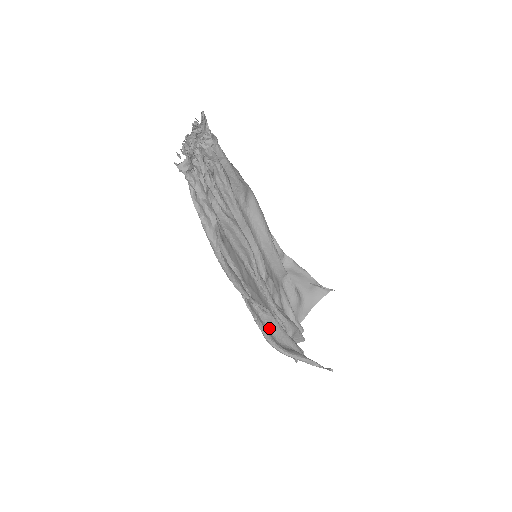
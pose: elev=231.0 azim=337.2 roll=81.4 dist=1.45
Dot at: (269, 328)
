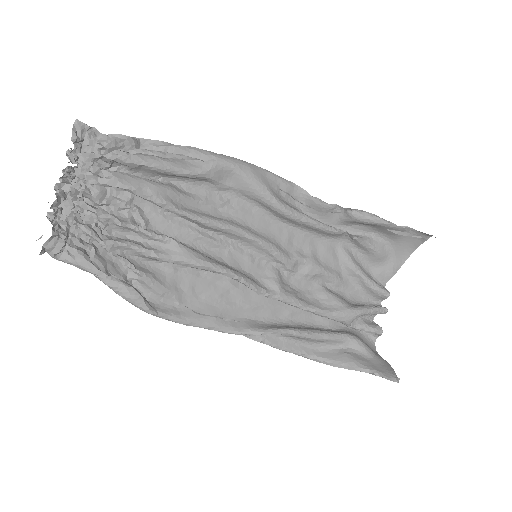
Dot at: (293, 339)
